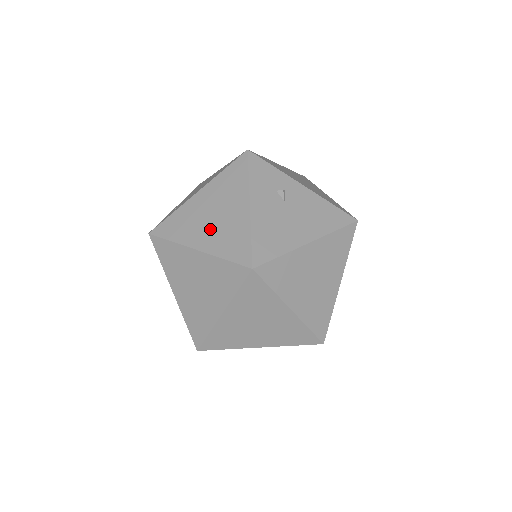
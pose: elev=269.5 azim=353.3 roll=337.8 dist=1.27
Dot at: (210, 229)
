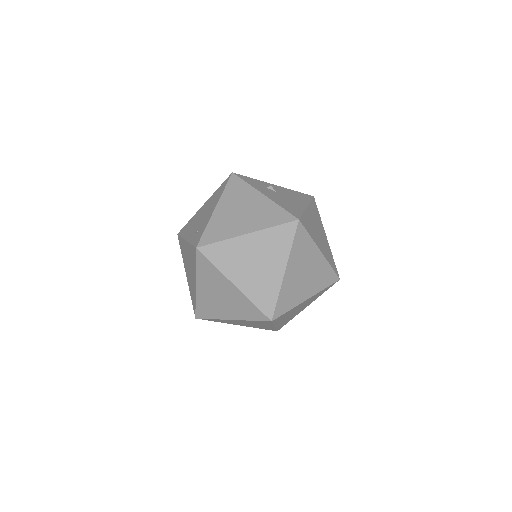
Dot at: (247, 219)
